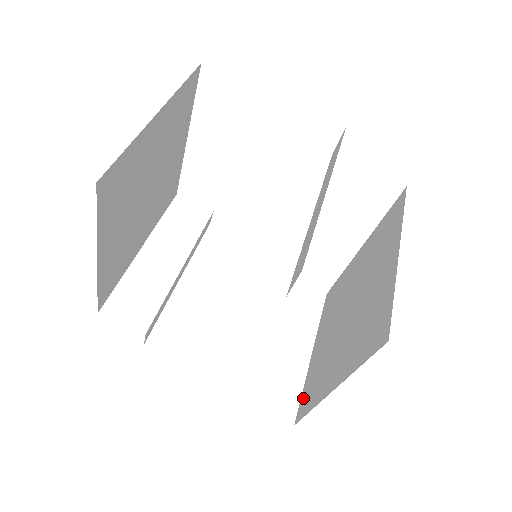
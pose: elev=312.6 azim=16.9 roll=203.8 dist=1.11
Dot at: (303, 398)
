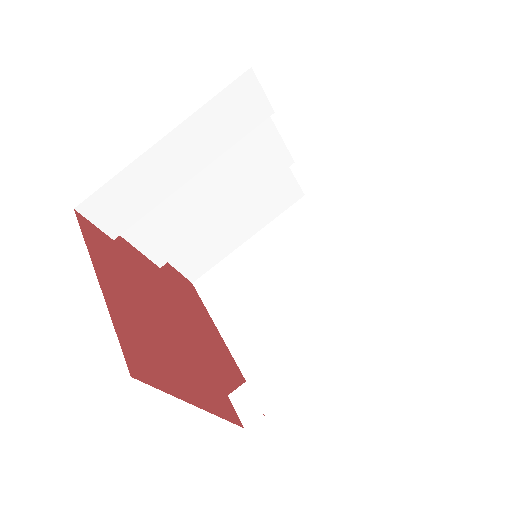
Dot at: (212, 275)
